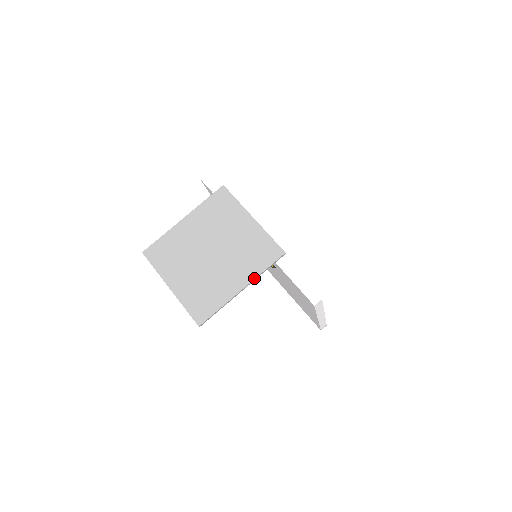
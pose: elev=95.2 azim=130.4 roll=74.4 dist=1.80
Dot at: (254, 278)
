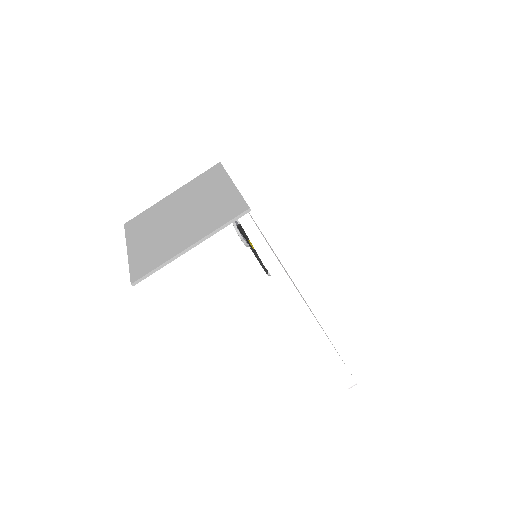
Dot at: (206, 235)
